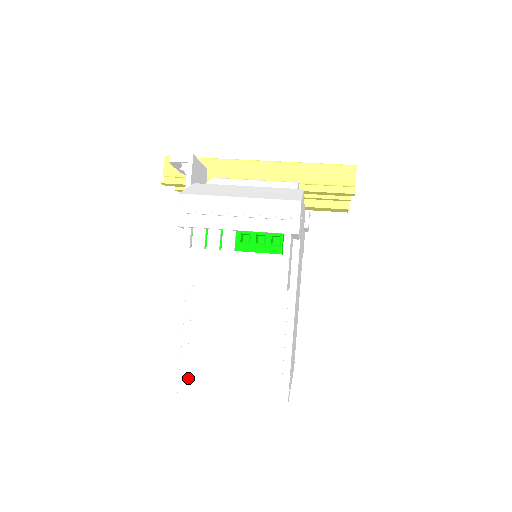
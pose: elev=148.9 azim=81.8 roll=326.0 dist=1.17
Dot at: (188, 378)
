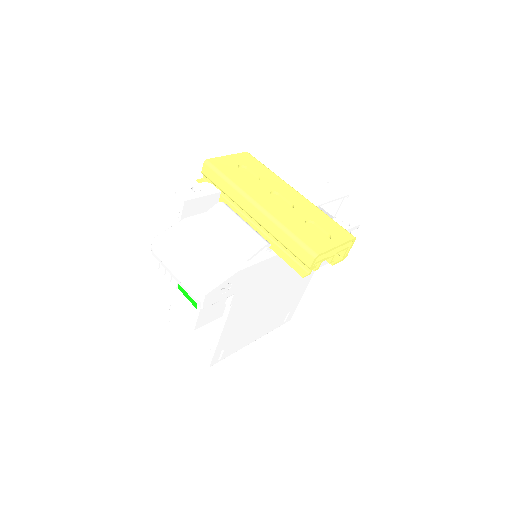
Dot at: (172, 316)
